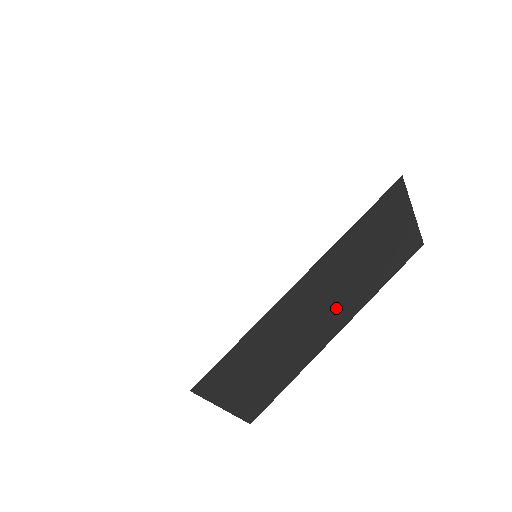
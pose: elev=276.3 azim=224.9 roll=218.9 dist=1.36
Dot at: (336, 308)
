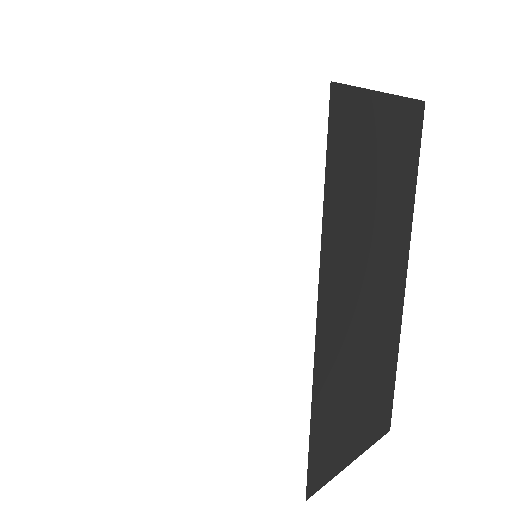
Dot at: (383, 273)
